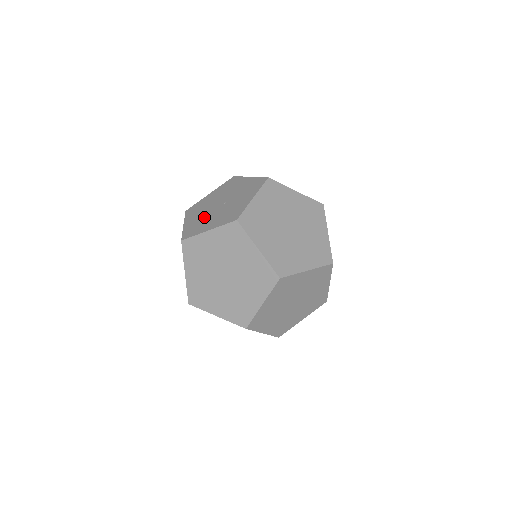
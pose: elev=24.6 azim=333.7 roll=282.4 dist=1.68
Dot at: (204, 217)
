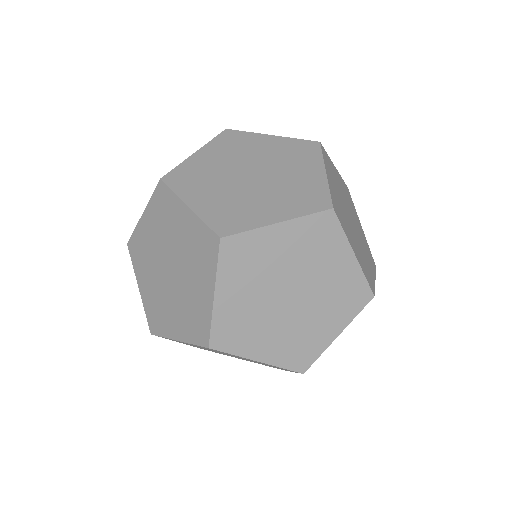
Dot at: occluded
